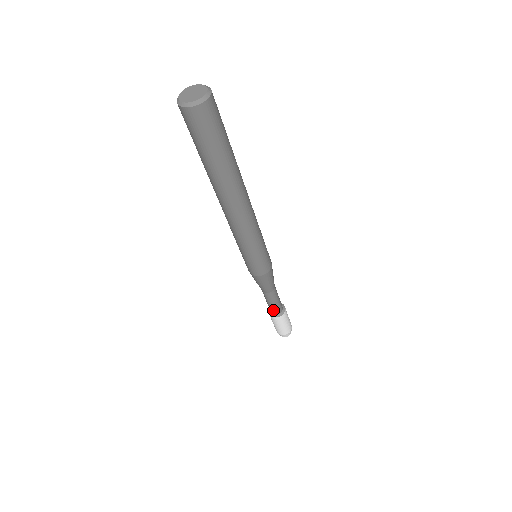
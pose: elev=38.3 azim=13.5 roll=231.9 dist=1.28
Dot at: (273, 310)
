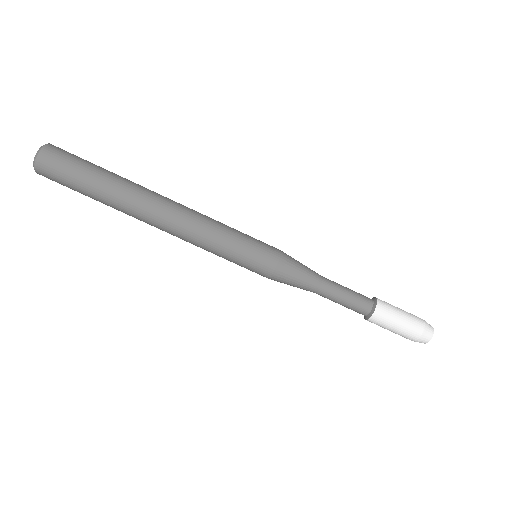
Dot at: (357, 310)
